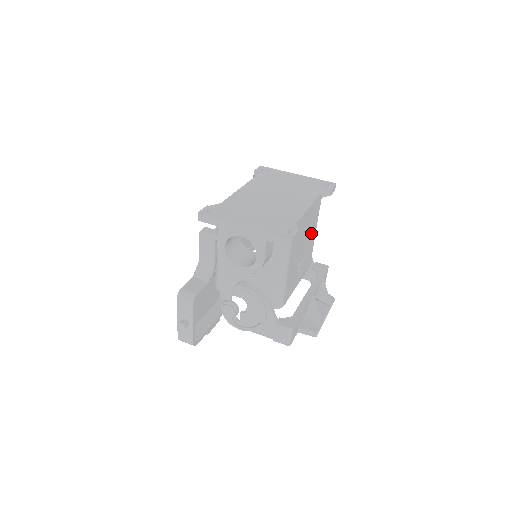
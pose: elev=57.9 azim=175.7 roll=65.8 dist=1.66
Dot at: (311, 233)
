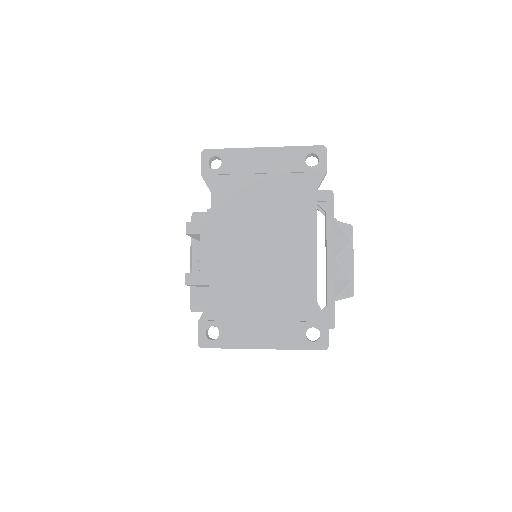
Dot at: occluded
